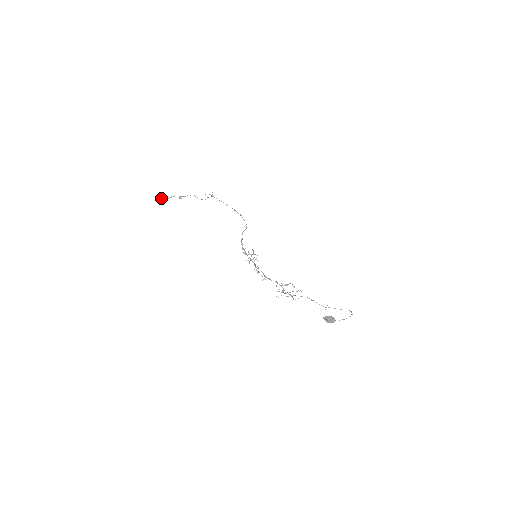
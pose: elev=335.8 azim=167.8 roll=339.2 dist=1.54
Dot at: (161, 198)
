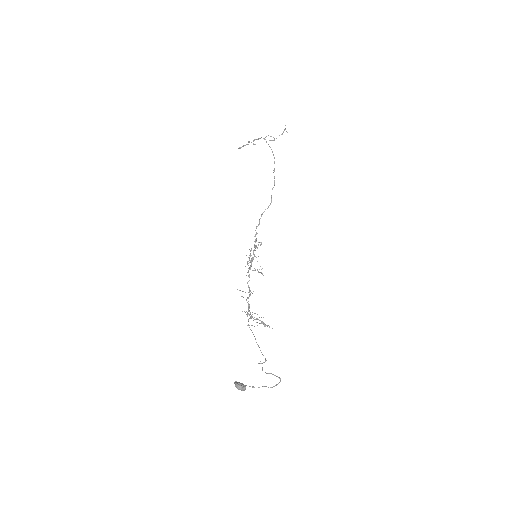
Dot at: (239, 147)
